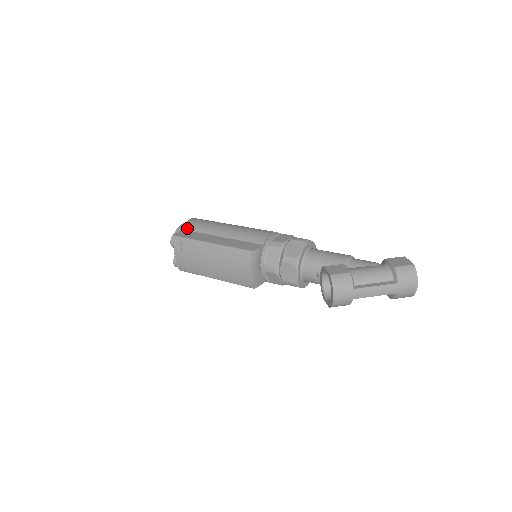
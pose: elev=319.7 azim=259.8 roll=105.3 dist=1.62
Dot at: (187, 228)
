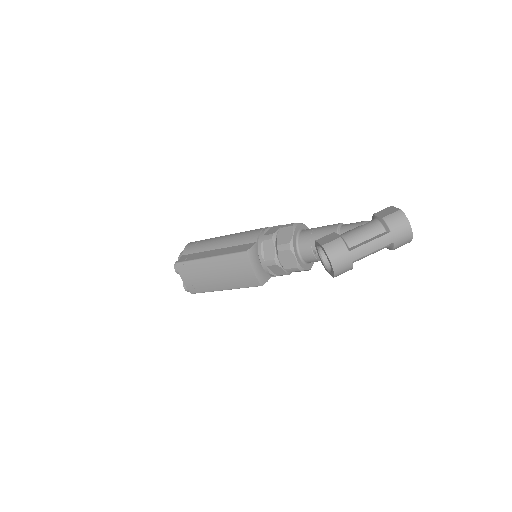
Dot at: (186, 252)
